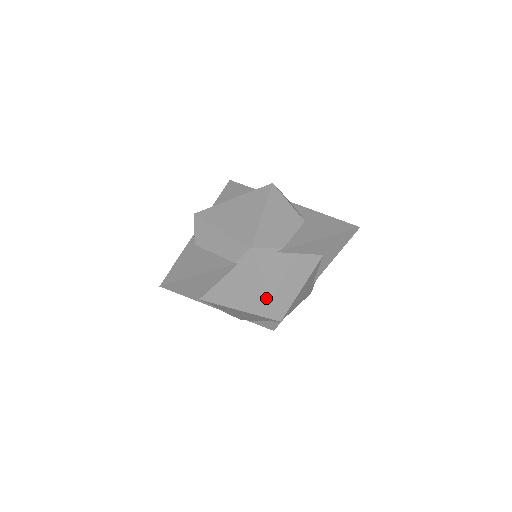
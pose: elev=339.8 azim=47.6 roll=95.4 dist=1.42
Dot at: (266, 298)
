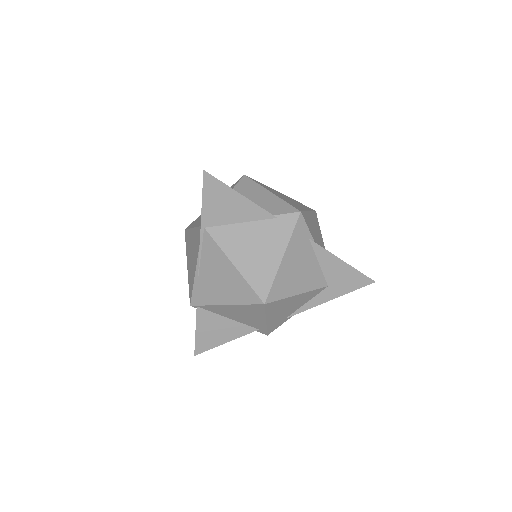
Dot at: (272, 269)
